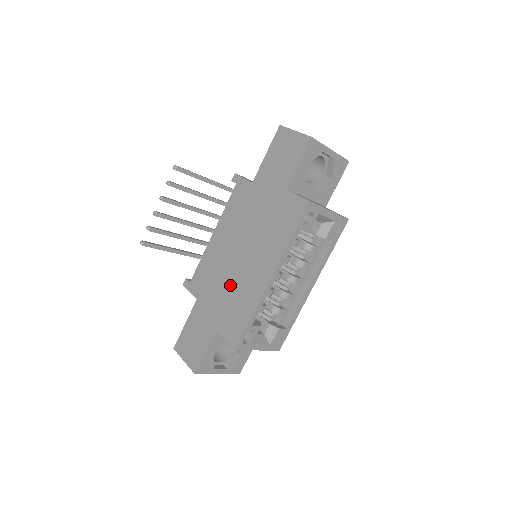
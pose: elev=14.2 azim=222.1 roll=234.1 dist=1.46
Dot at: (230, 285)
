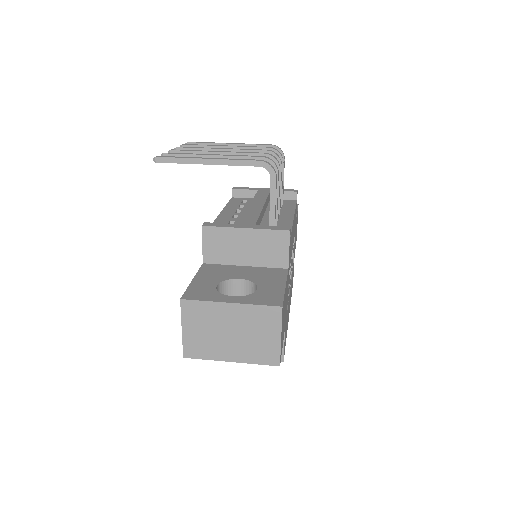
Dot at: occluded
